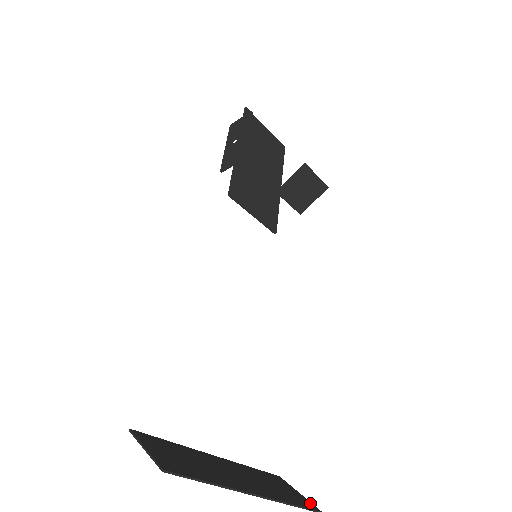
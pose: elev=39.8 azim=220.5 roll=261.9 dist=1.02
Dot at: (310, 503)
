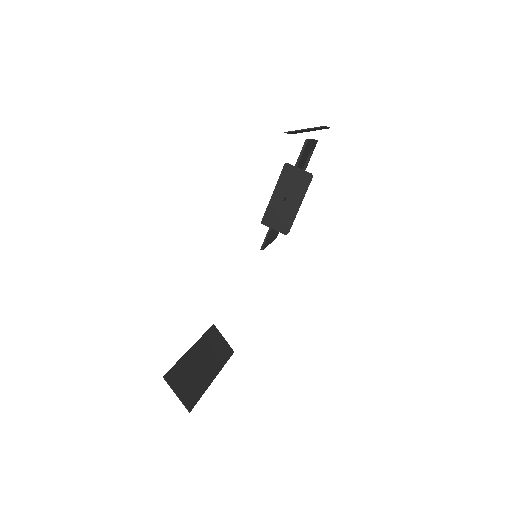
Dot at: (229, 347)
